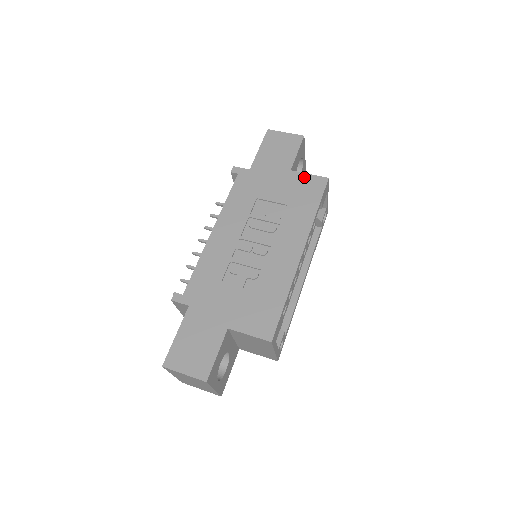
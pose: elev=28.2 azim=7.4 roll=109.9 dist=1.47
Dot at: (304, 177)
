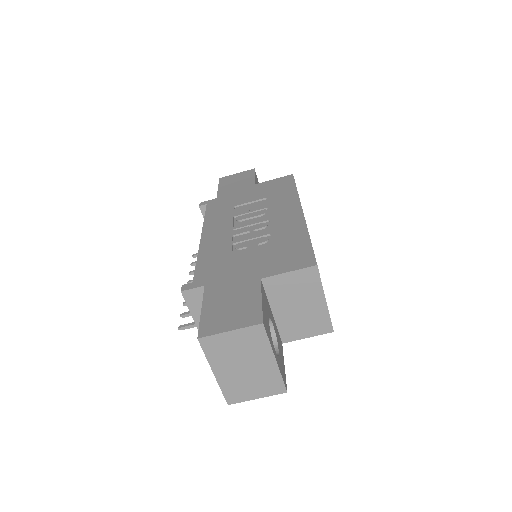
Dot at: (270, 182)
